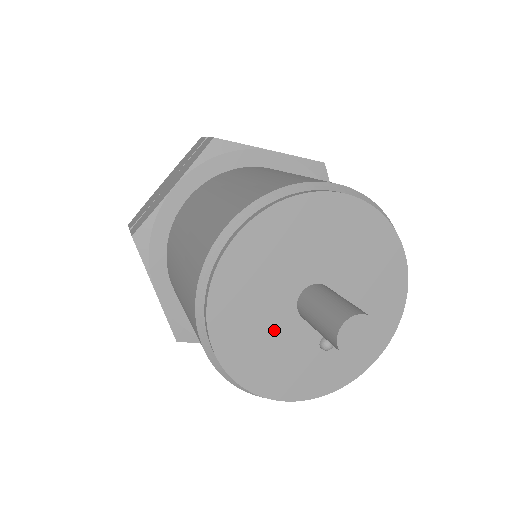
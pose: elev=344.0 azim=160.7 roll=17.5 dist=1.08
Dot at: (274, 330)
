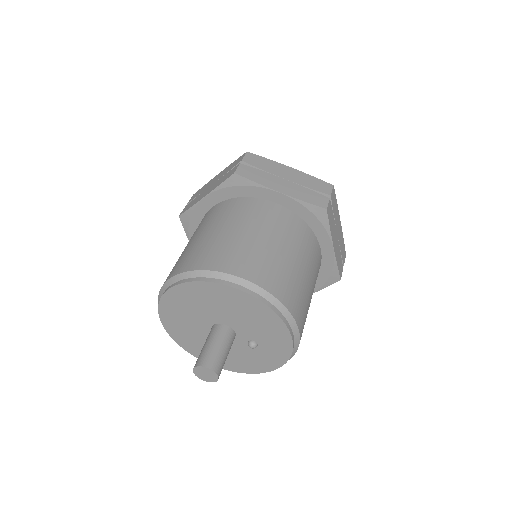
Dot at: occluded
